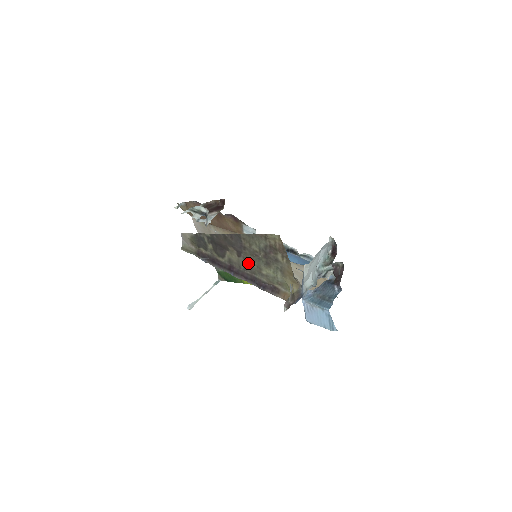
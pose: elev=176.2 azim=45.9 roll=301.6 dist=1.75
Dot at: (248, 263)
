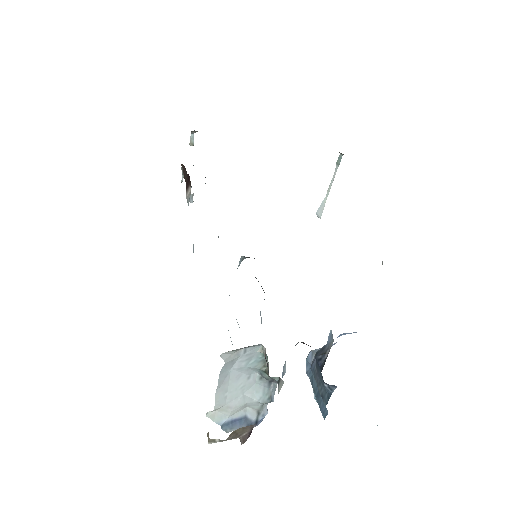
Dot at: occluded
